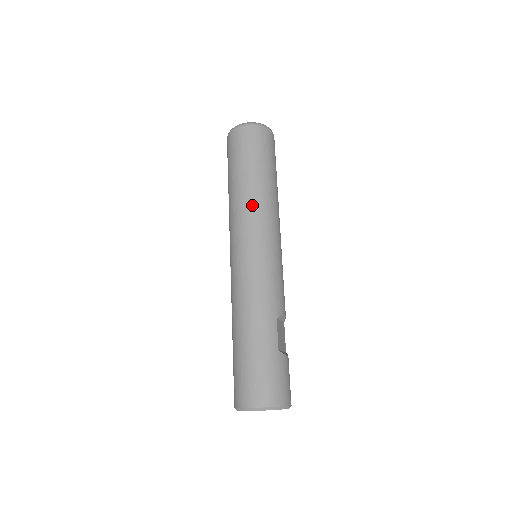
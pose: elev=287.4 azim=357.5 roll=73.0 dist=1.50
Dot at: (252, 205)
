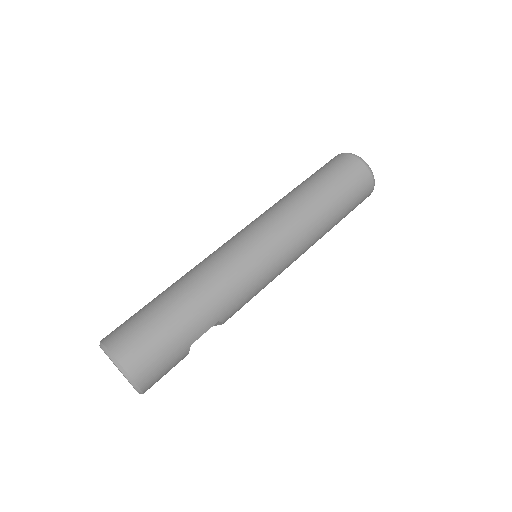
Dot at: (305, 223)
